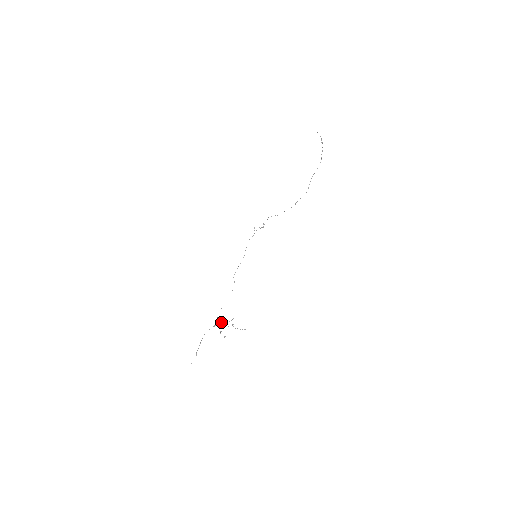
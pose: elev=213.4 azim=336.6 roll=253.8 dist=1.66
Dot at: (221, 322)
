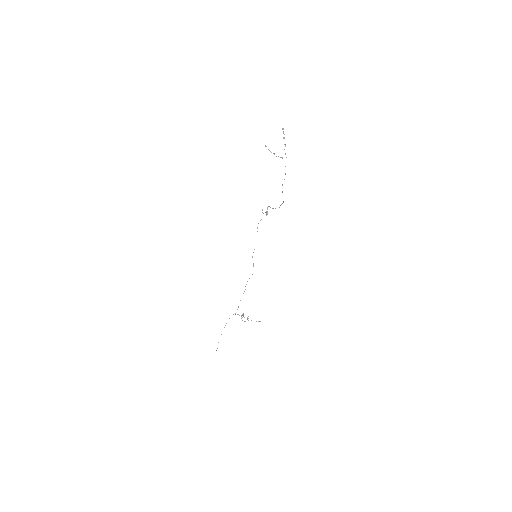
Dot at: (237, 314)
